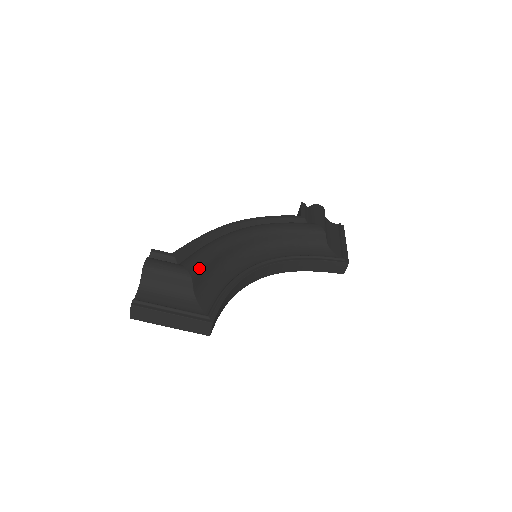
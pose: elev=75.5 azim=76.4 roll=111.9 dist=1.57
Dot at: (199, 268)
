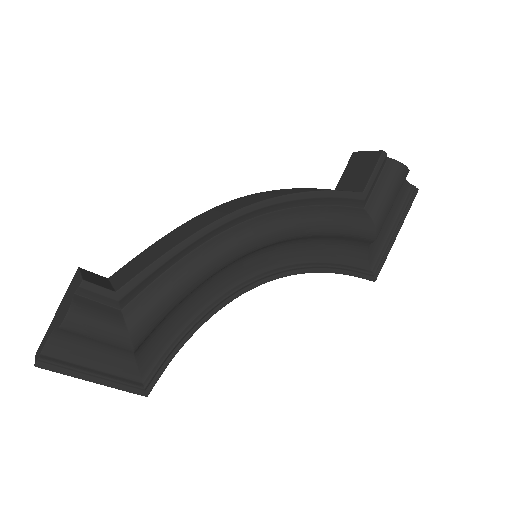
Dot at: (152, 329)
